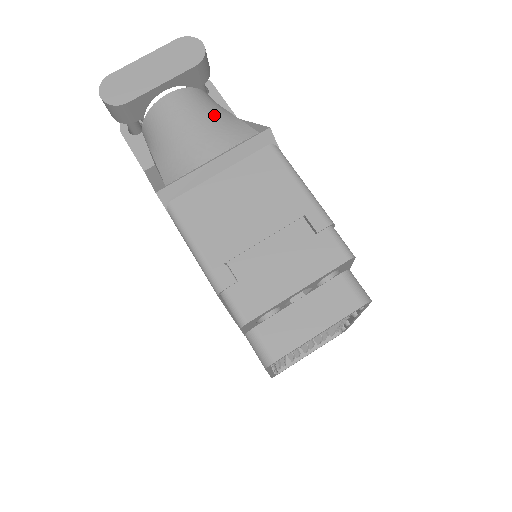
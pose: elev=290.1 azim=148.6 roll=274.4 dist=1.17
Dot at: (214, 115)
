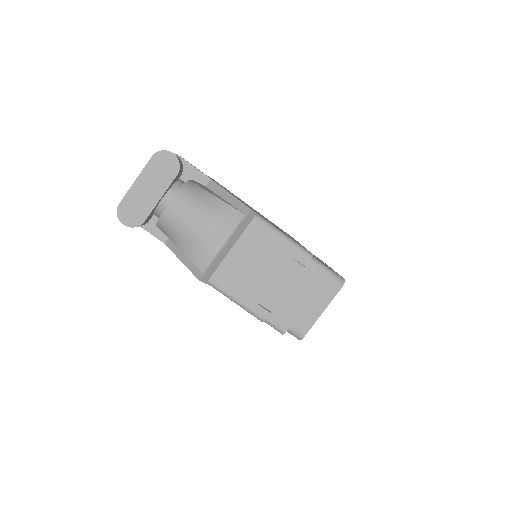
Dot at: (207, 208)
